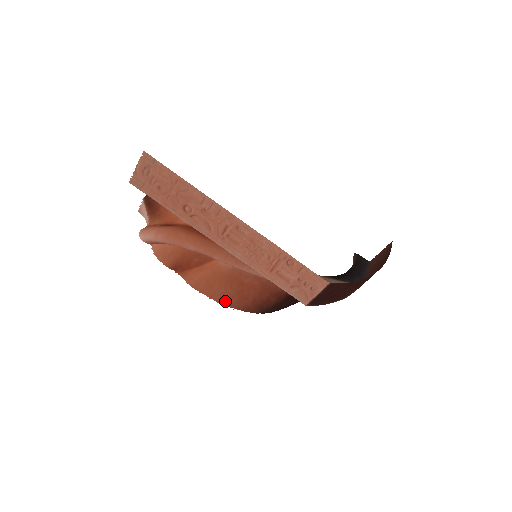
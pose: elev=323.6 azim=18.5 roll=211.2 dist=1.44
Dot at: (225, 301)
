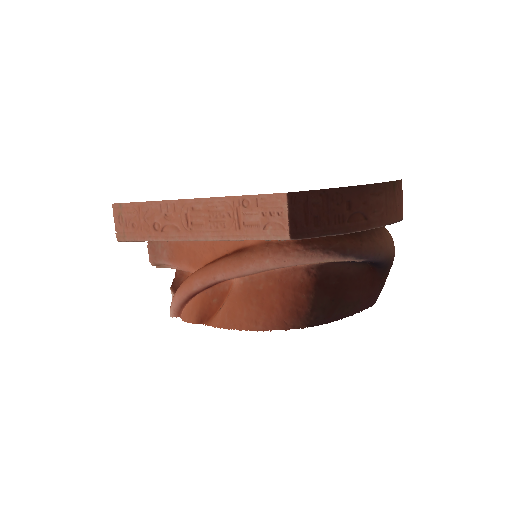
Dot at: (255, 324)
